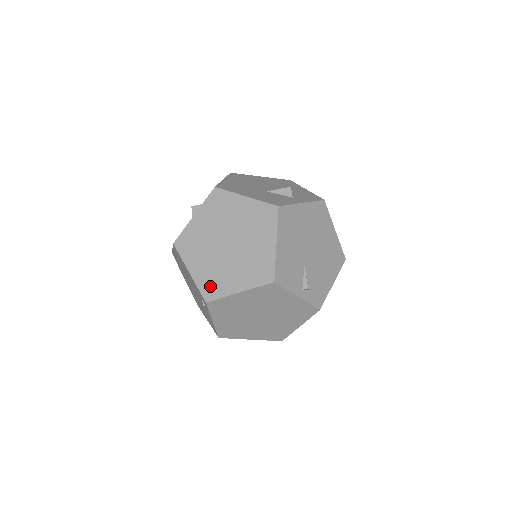
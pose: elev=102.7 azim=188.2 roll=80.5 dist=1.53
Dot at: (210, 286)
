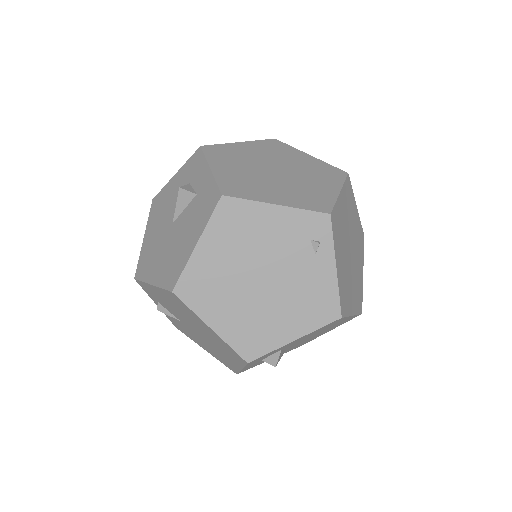
Dot at: (312, 201)
